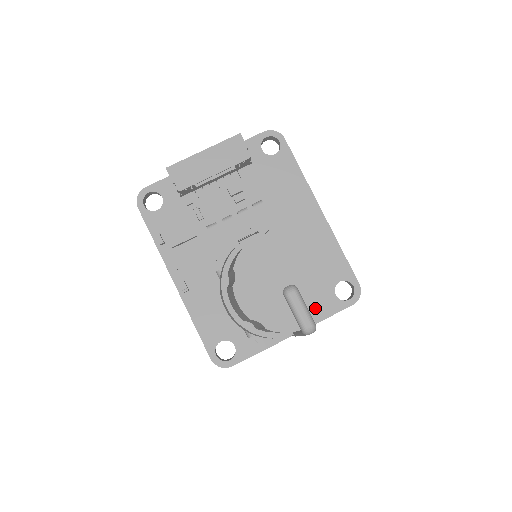
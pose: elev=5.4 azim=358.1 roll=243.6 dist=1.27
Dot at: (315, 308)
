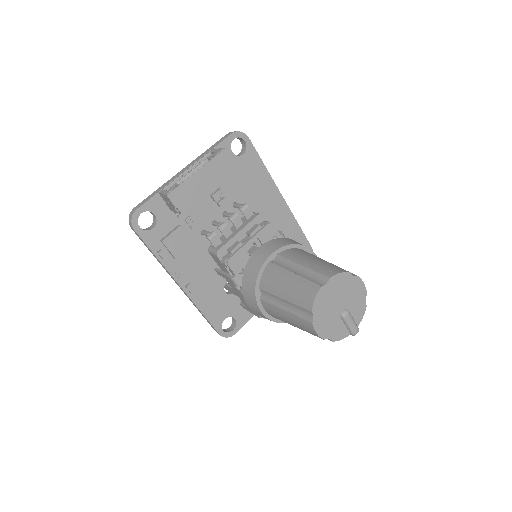
Dot at: (357, 318)
